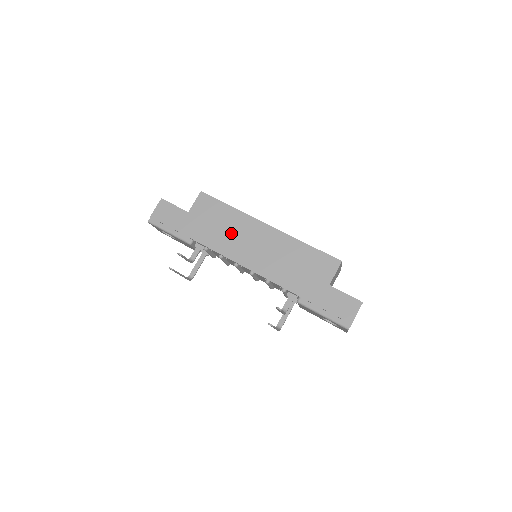
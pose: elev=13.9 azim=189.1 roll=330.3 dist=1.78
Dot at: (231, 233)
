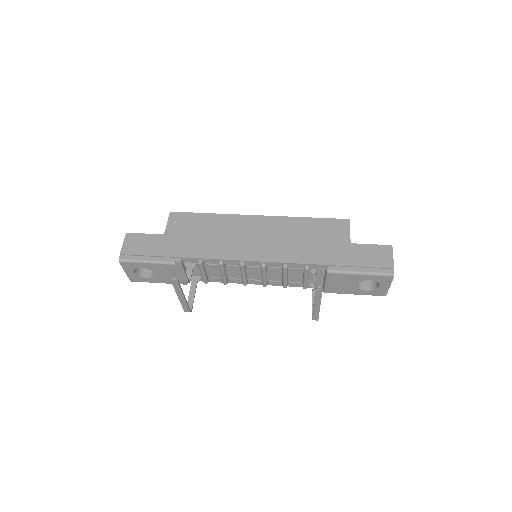
Dot at: (222, 236)
